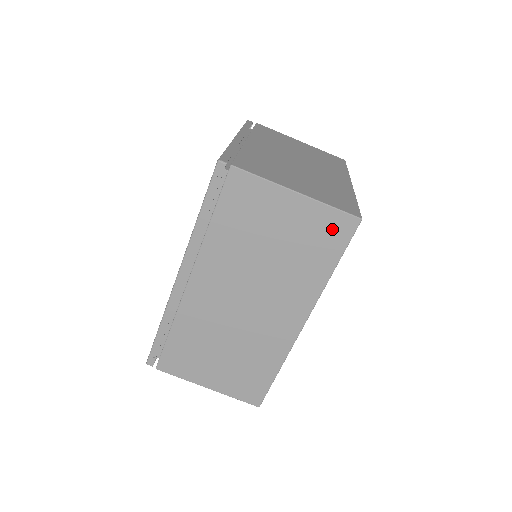
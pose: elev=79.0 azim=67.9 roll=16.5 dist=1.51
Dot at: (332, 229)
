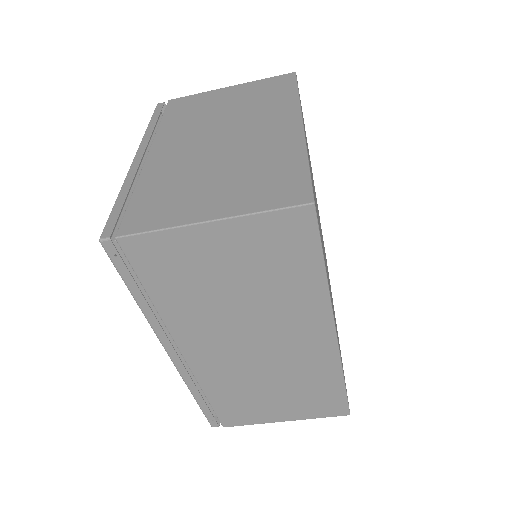
Dot at: (286, 234)
